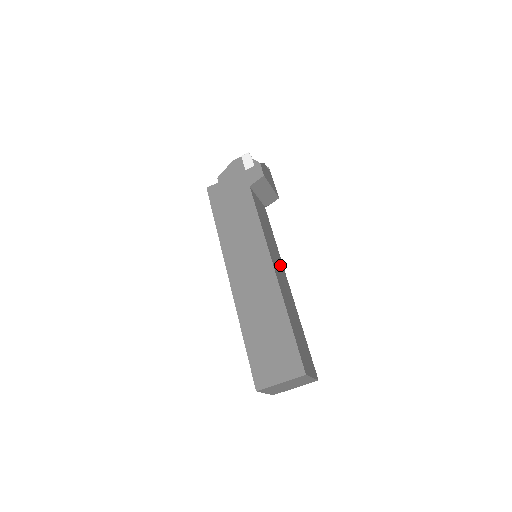
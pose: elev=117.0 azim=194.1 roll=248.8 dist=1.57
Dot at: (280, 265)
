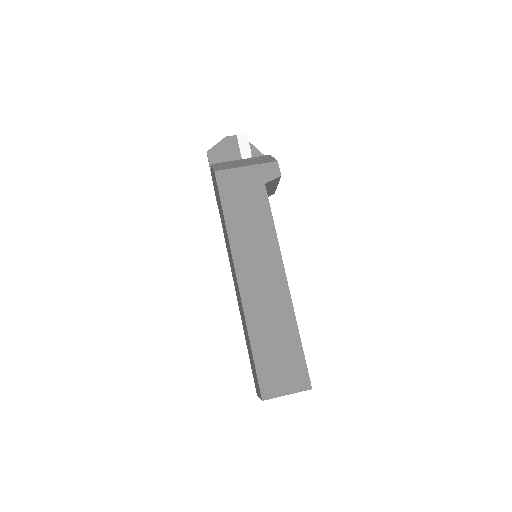
Dot at: occluded
